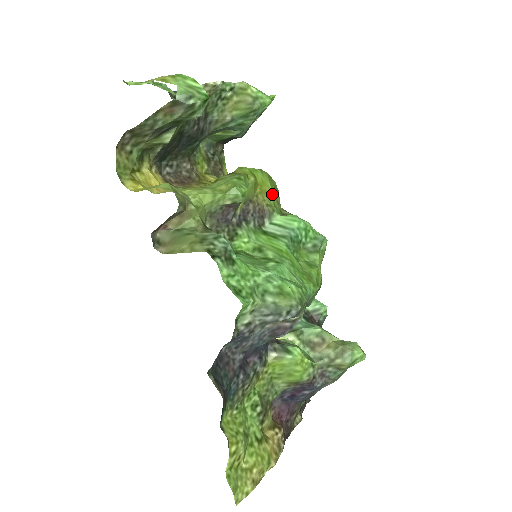
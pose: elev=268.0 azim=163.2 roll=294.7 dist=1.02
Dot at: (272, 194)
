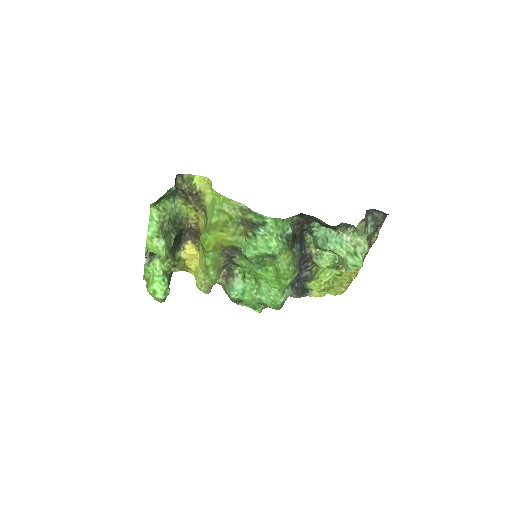
Dot at: (226, 237)
